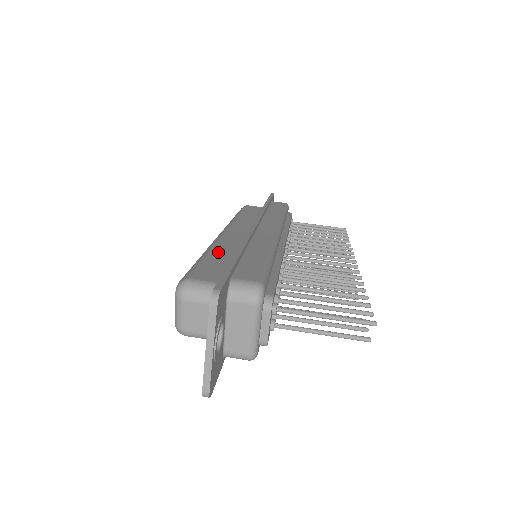
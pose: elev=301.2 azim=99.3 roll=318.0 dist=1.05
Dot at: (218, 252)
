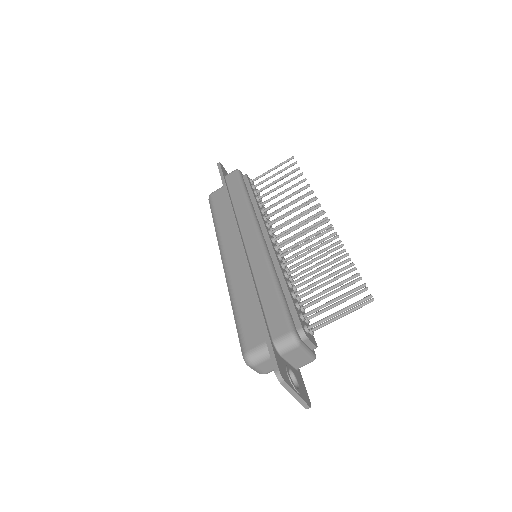
Dot at: (240, 299)
